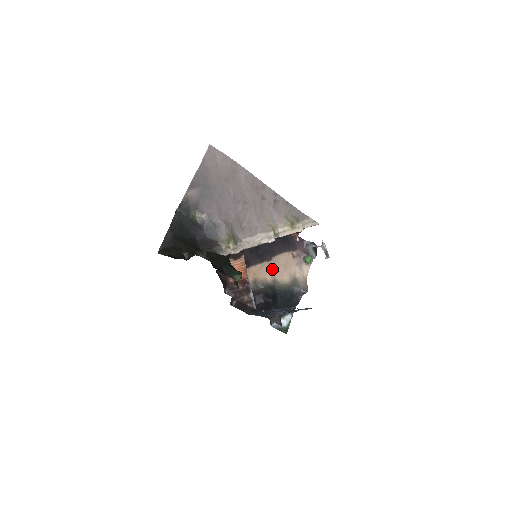
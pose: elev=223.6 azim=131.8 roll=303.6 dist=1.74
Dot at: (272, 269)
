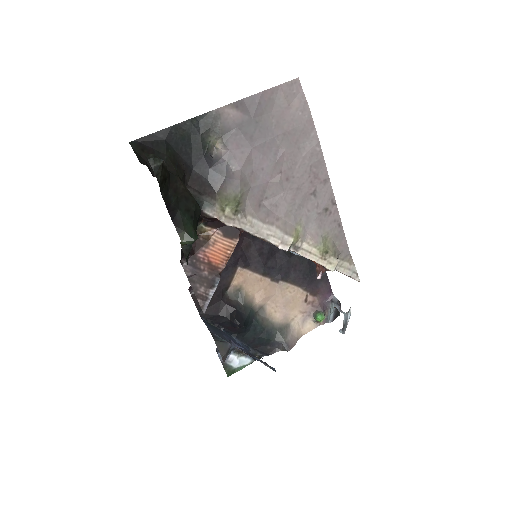
Dot at: (270, 293)
